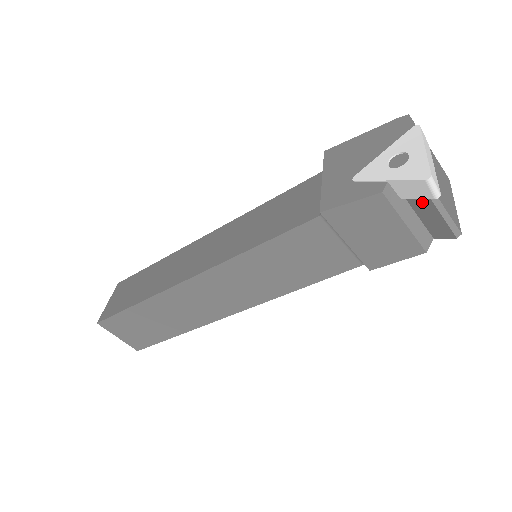
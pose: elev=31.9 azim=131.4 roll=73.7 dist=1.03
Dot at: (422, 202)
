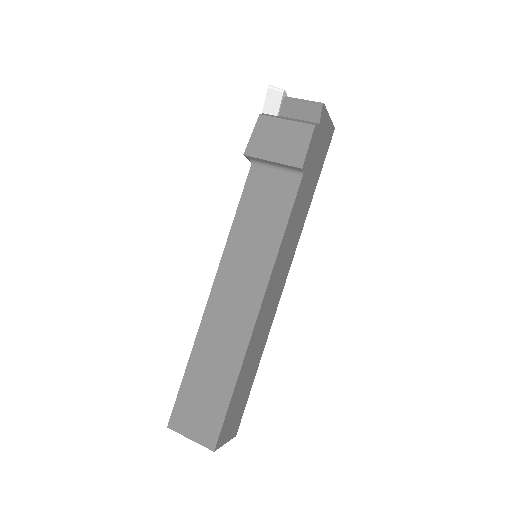
Dot at: (287, 107)
